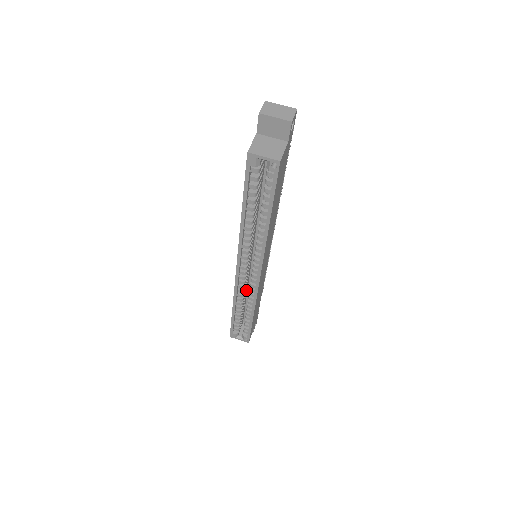
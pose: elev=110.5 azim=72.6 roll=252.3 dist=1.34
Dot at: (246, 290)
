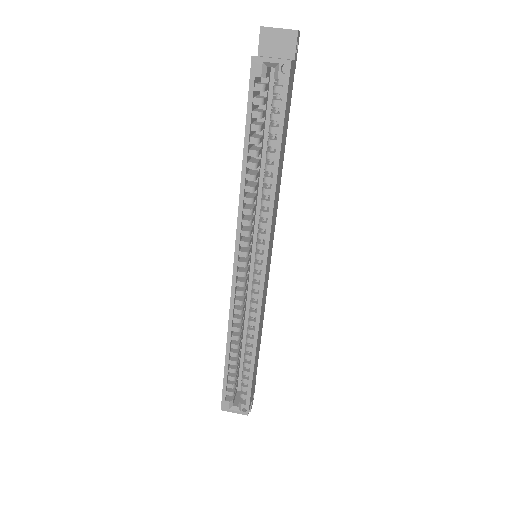
Dot at: (243, 320)
